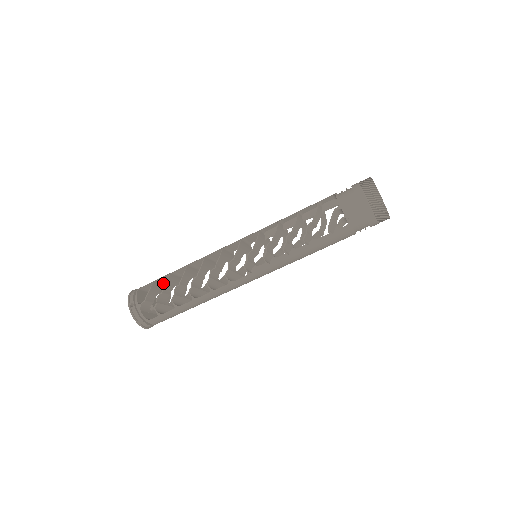
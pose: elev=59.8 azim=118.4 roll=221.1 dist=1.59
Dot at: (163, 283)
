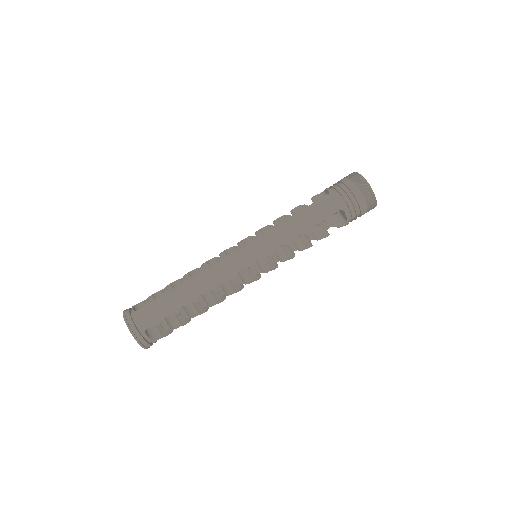
Dot at: occluded
